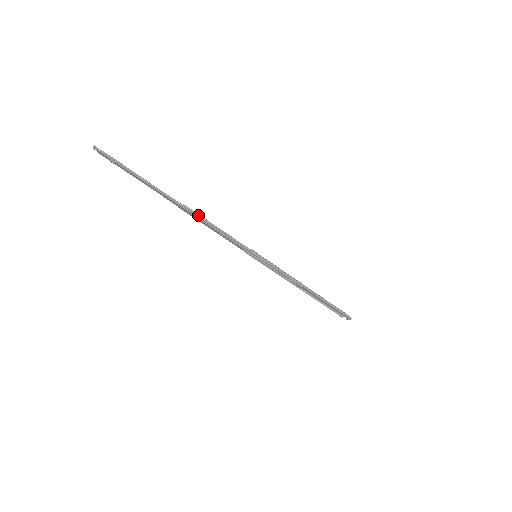
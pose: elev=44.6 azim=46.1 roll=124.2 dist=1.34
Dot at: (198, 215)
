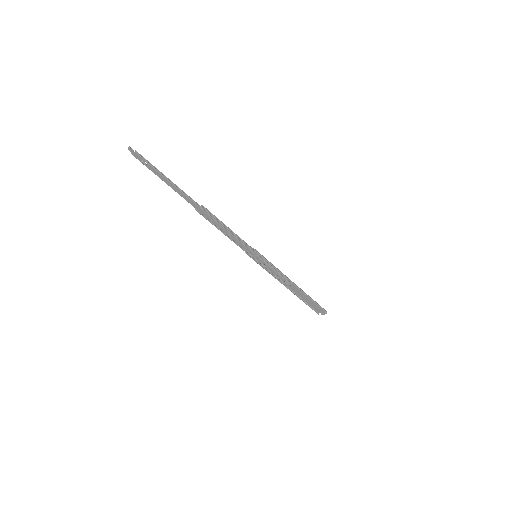
Dot at: (213, 216)
